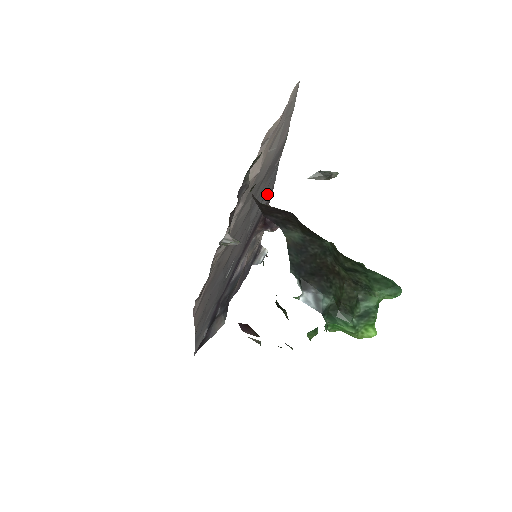
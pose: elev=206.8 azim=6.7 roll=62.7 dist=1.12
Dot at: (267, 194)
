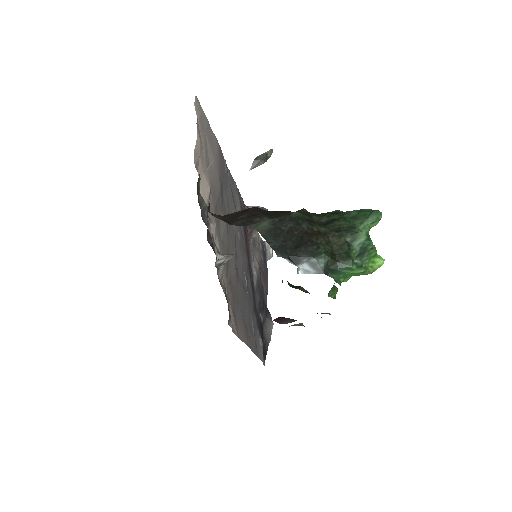
Dot at: (236, 199)
